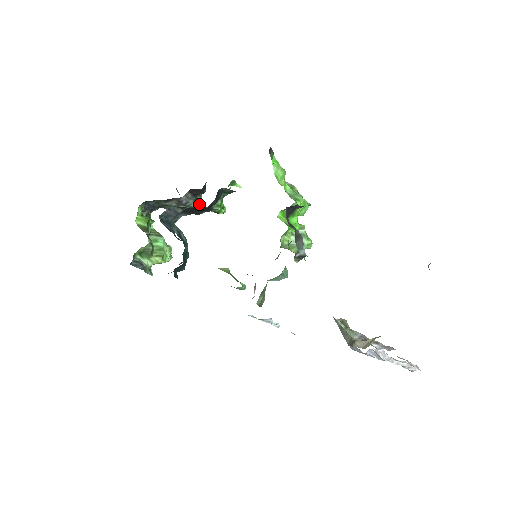
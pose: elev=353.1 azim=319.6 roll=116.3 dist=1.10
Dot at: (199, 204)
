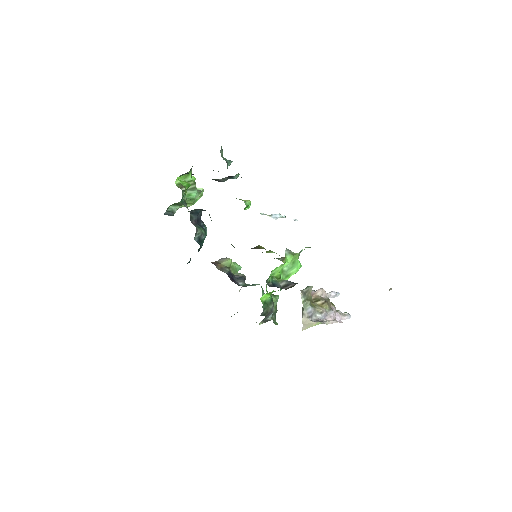
Dot at: occluded
